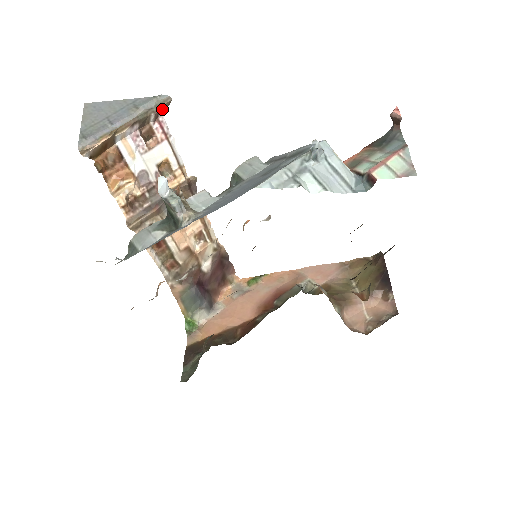
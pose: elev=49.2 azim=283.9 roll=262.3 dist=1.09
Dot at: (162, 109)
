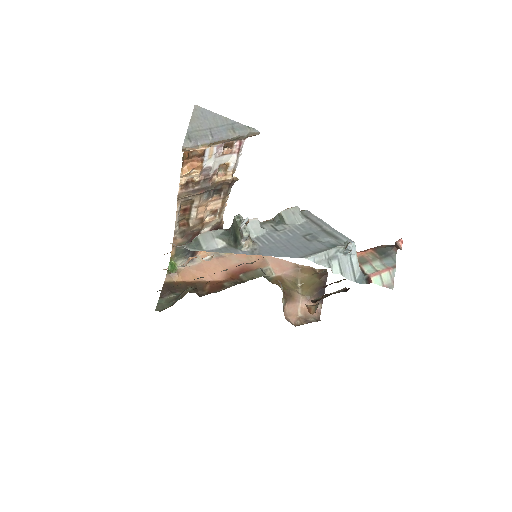
Dot at: (249, 136)
